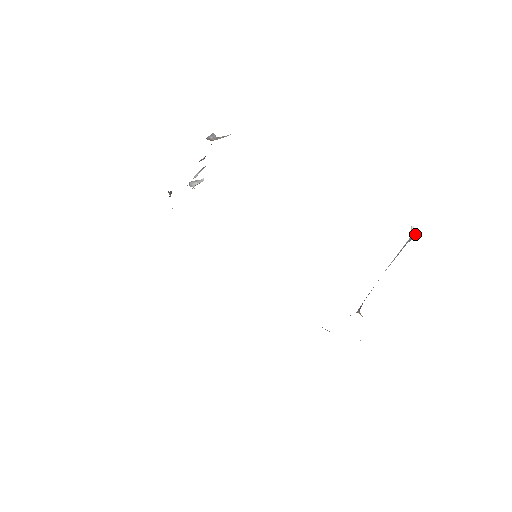
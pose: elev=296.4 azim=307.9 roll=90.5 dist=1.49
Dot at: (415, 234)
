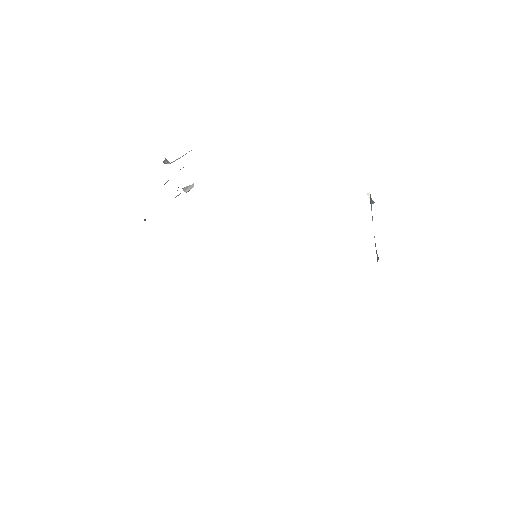
Dot at: occluded
